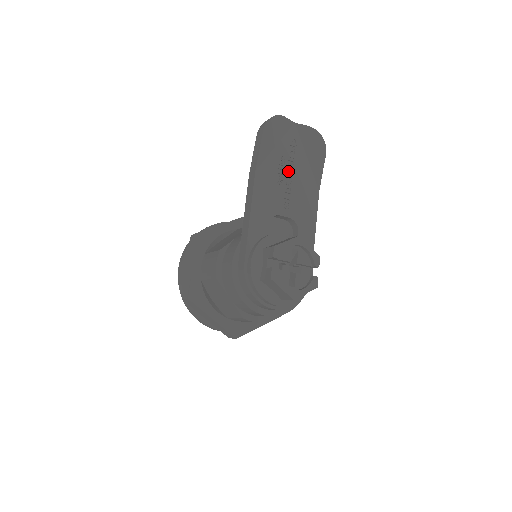
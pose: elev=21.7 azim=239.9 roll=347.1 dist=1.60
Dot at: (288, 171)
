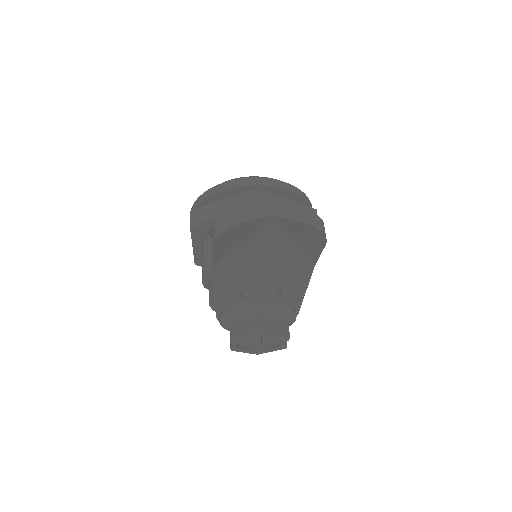
Dot at: (263, 259)
